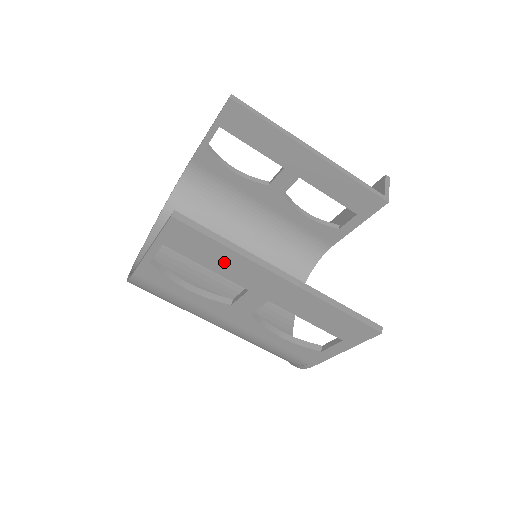
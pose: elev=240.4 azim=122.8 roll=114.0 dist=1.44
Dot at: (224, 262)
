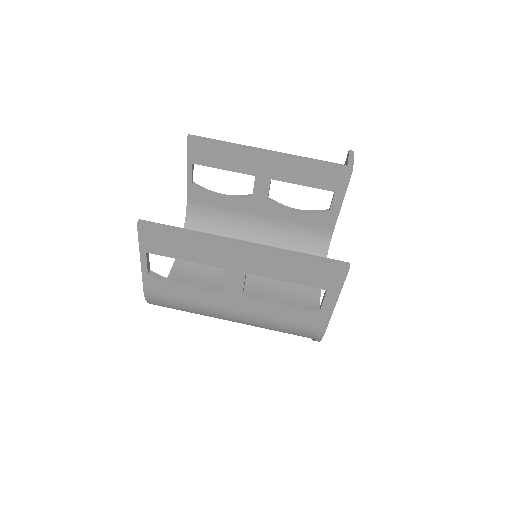
Dot at: (193, 249)
